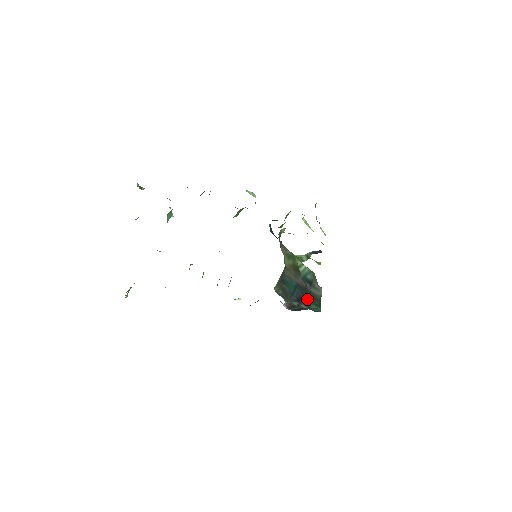
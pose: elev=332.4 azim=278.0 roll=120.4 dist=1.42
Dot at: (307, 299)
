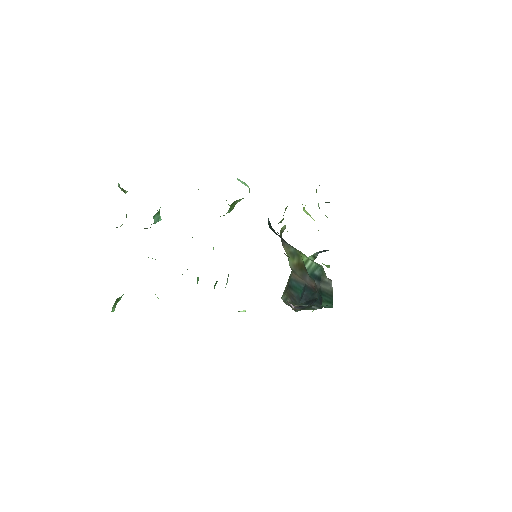
Dot at: (317, 299)
